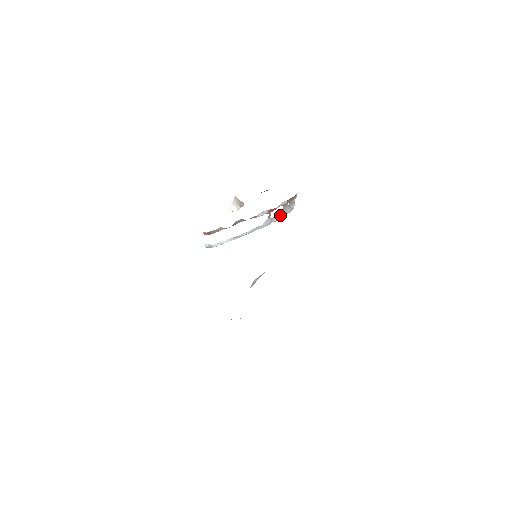
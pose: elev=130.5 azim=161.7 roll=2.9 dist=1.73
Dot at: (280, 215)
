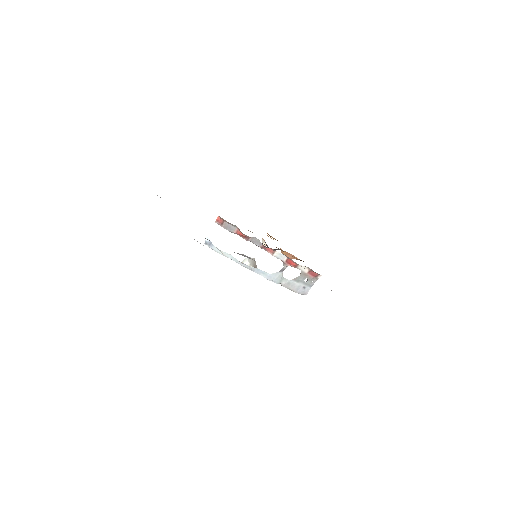
Dot at: (291, 284)
